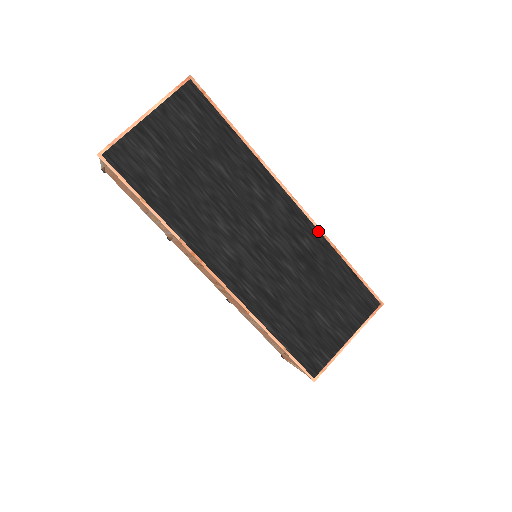
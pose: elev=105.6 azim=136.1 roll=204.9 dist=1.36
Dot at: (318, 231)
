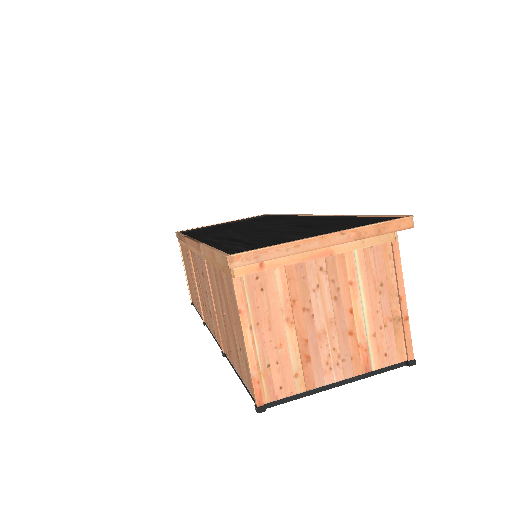
Dot at: (330, 218)
